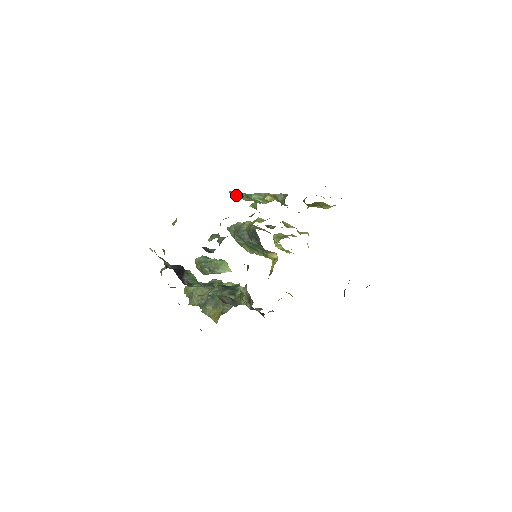
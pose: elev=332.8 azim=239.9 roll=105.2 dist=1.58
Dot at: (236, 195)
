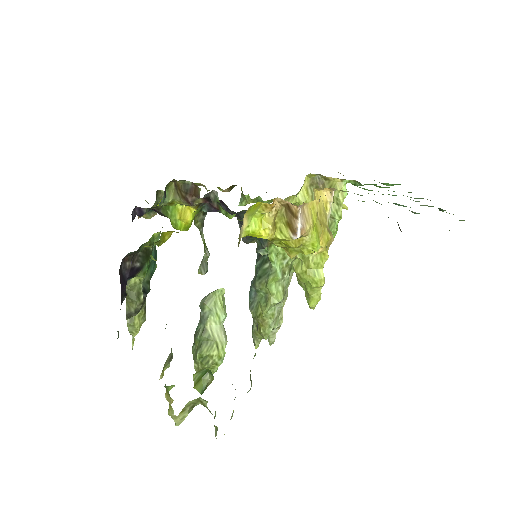
Dot at: occluded
